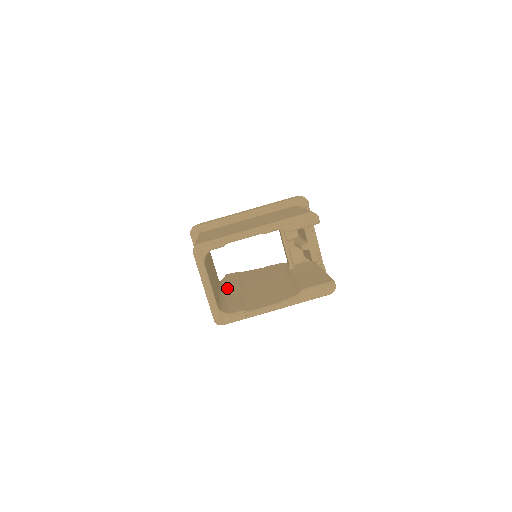
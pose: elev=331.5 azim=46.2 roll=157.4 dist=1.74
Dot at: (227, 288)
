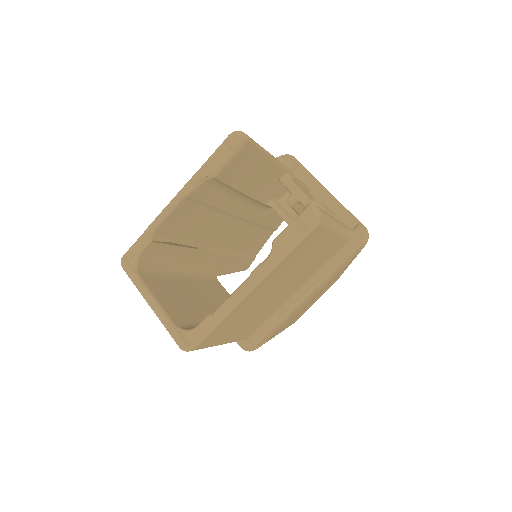
Dot at: occluded
